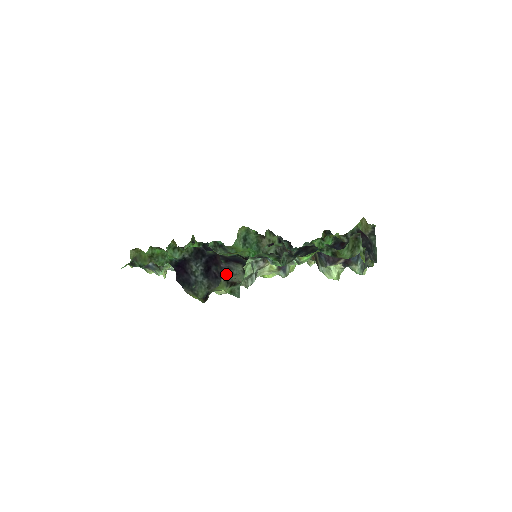
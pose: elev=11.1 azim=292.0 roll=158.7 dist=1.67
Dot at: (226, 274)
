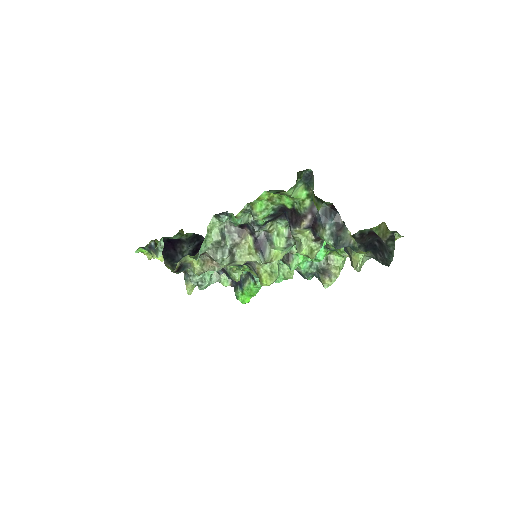
Dot at: occluded
